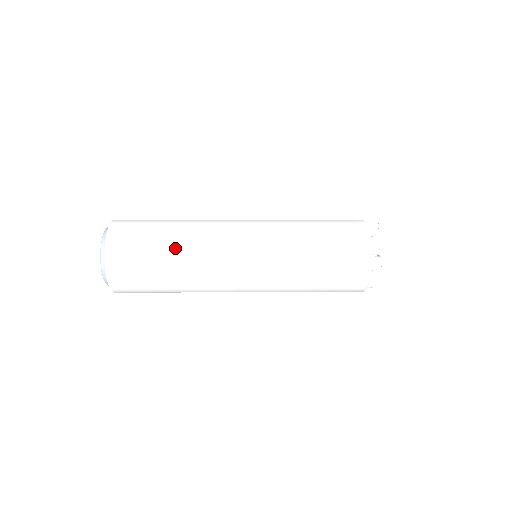
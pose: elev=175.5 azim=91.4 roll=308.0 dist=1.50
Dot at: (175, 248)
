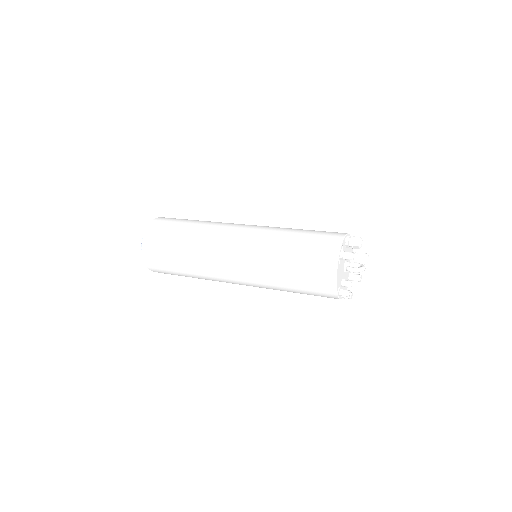
Dot at: (187, 266)
